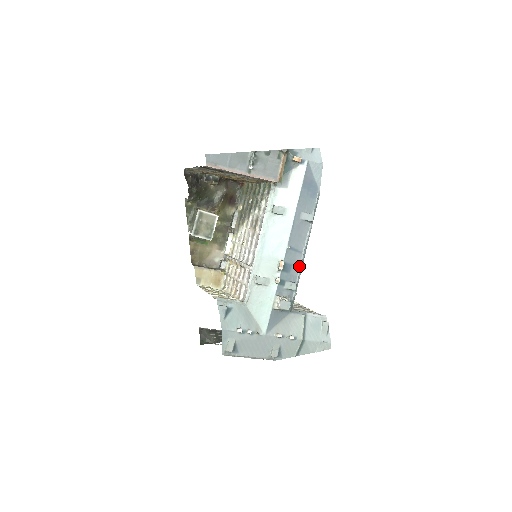
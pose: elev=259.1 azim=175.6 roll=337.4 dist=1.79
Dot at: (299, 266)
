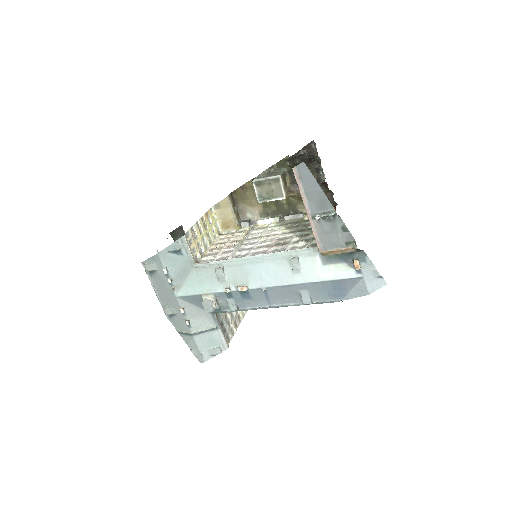
Dot at: (256, 306)
